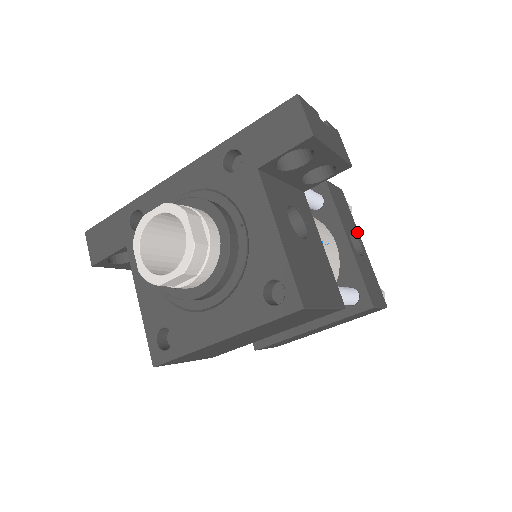
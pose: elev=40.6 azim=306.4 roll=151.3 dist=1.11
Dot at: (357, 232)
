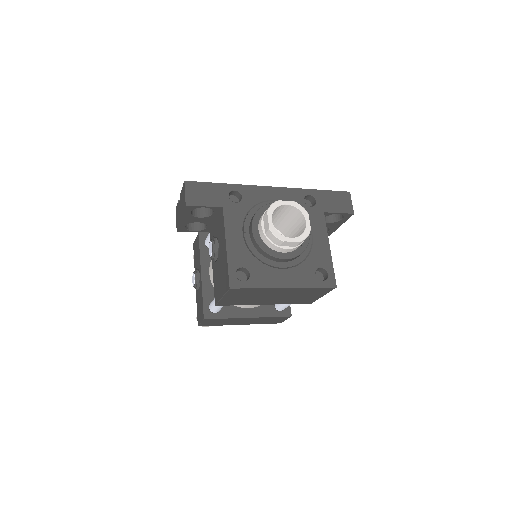
Dot at: occluded
